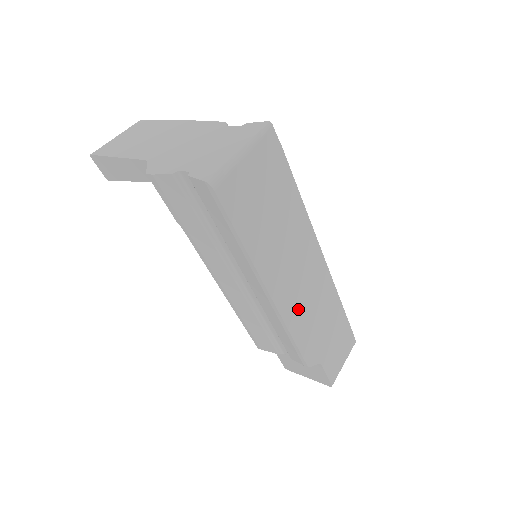
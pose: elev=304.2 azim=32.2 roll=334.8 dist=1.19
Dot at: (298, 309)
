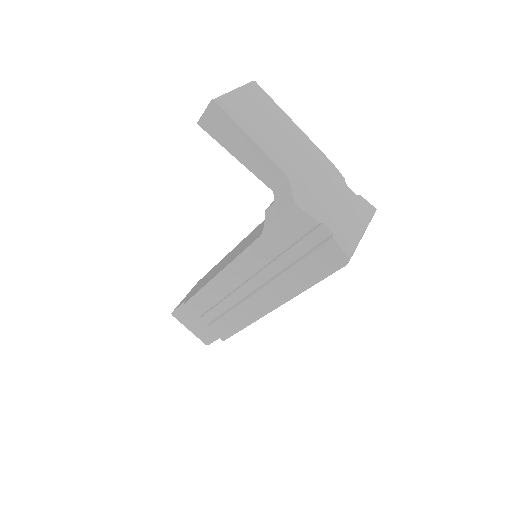
Dot at: occluded
